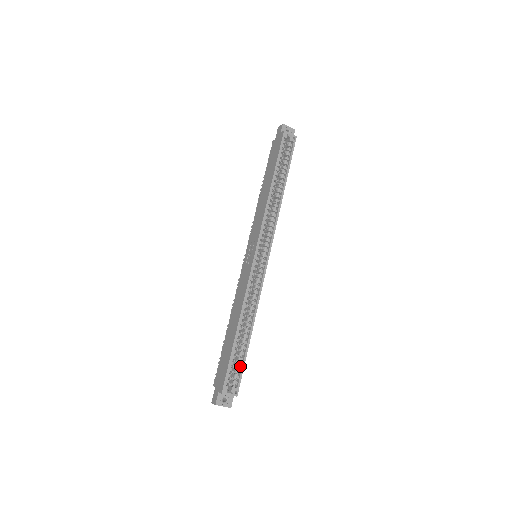
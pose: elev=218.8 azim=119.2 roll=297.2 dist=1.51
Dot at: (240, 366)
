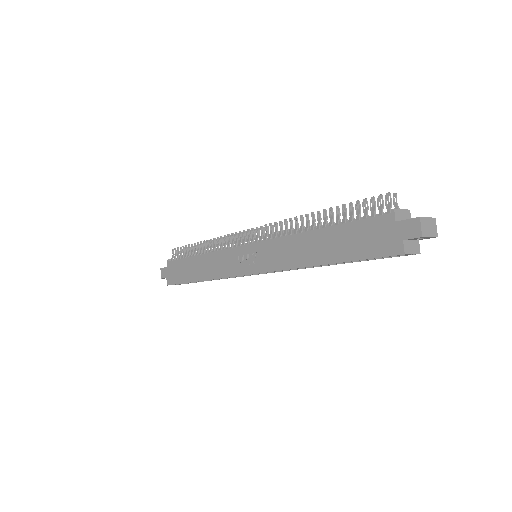
Dot at: occluded
